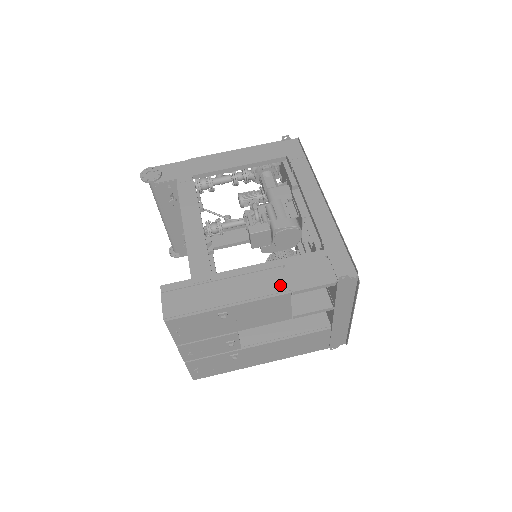
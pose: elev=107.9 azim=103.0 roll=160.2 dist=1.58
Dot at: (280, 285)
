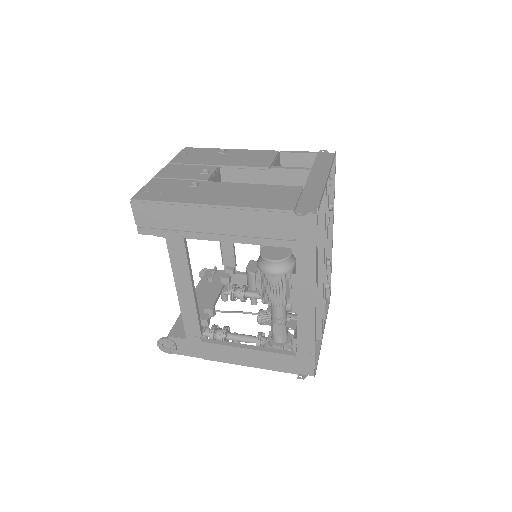
Dot at: occluded
